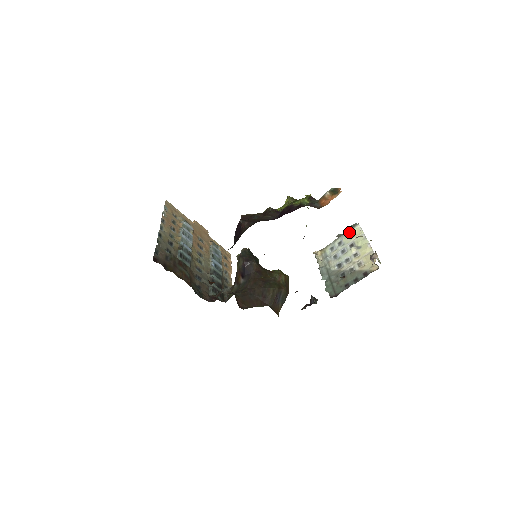
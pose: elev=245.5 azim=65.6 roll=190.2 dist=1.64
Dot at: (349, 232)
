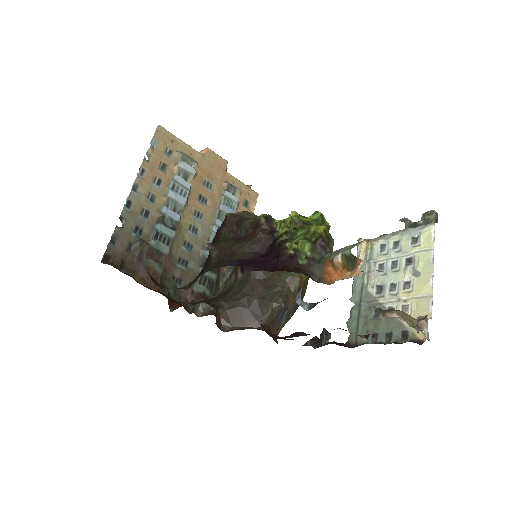
Dot at: (415, 231)
